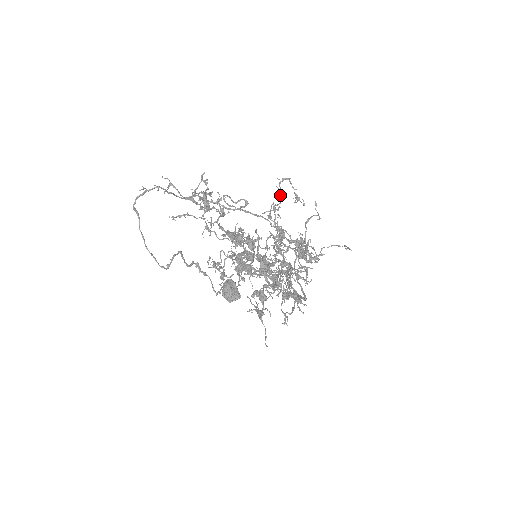
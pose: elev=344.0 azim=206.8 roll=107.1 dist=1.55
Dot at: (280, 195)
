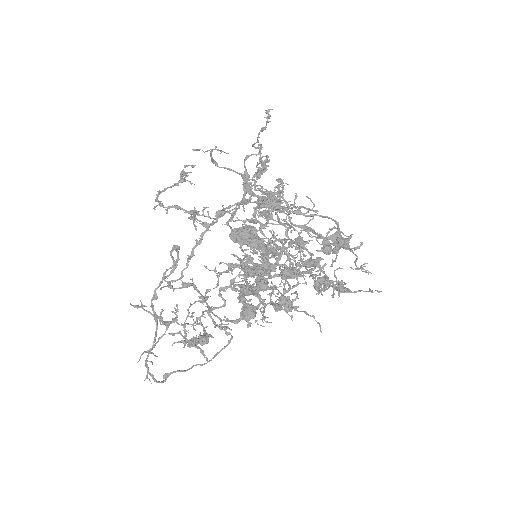
Dot at: occluded
